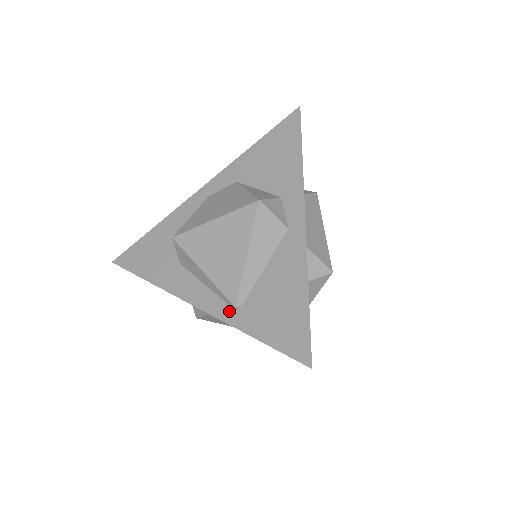
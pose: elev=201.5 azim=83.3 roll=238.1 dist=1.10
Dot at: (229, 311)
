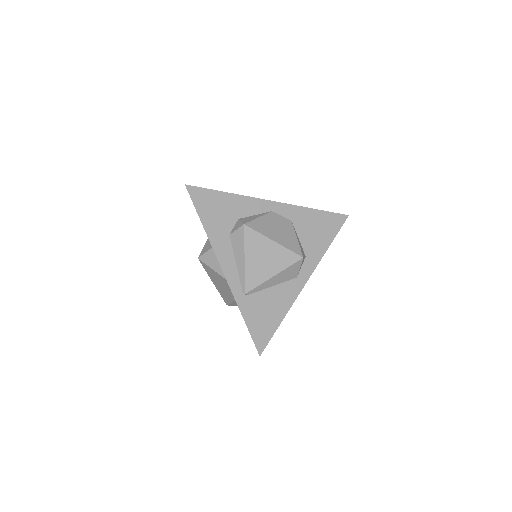
Dot at: (240, 292)
